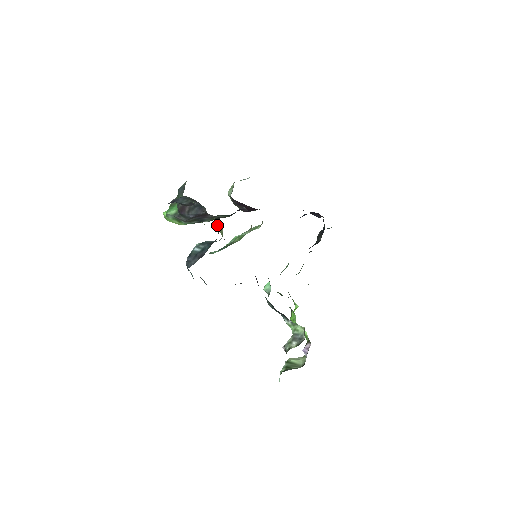
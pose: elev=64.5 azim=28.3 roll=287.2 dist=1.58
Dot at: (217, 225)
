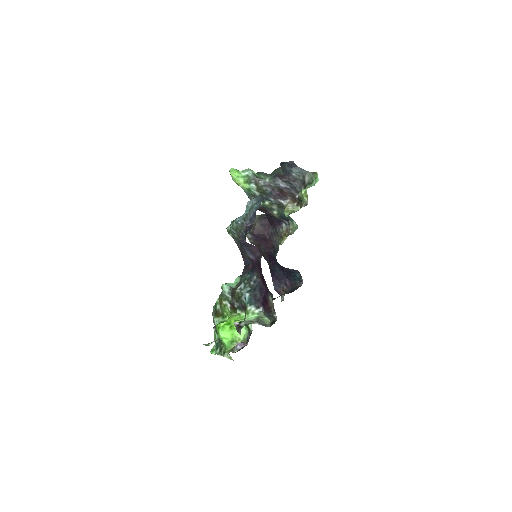
Dot at: (288, 207)
